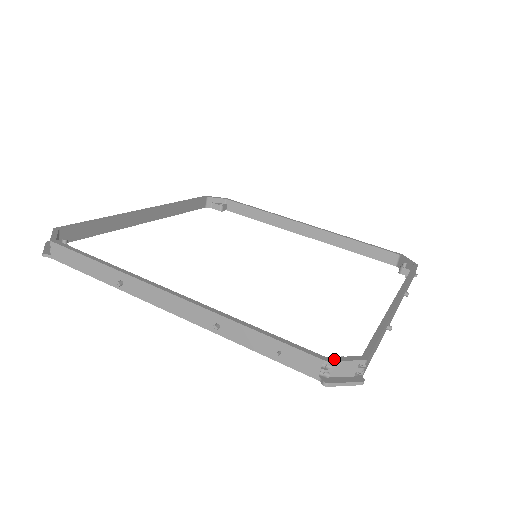
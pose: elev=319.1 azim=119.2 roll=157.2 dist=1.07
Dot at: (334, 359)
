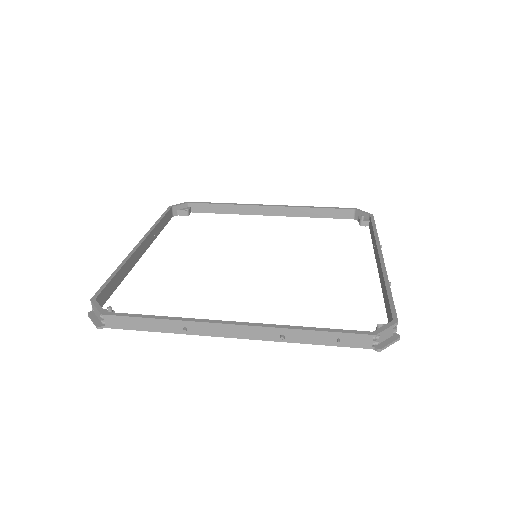
Dot at: (379, 331)
